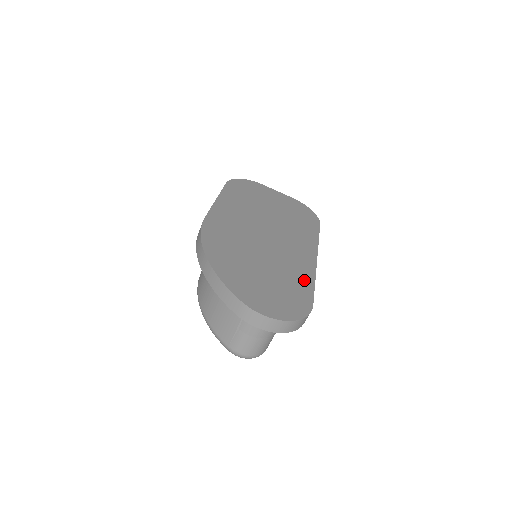
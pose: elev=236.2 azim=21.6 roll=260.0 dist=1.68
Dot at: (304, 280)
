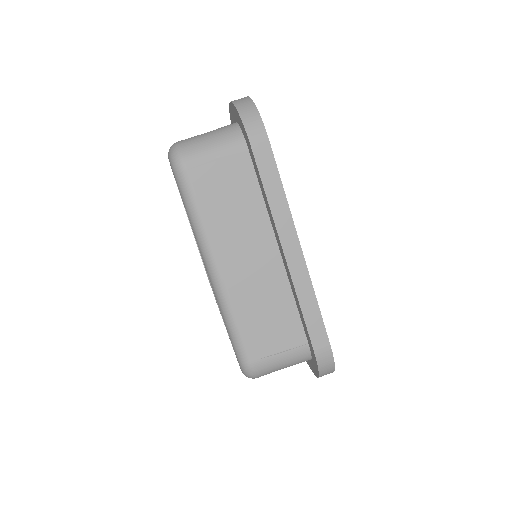
Dot at: occluded
